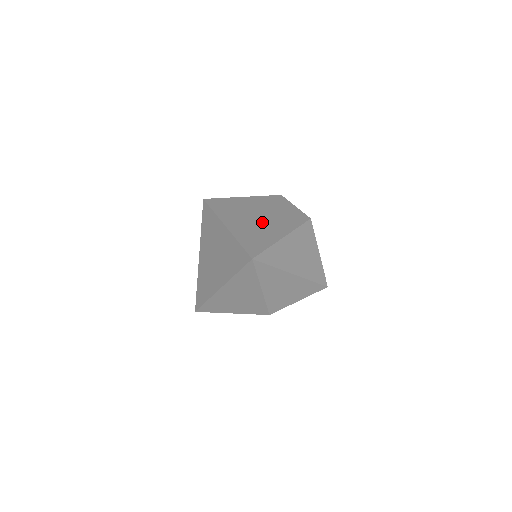
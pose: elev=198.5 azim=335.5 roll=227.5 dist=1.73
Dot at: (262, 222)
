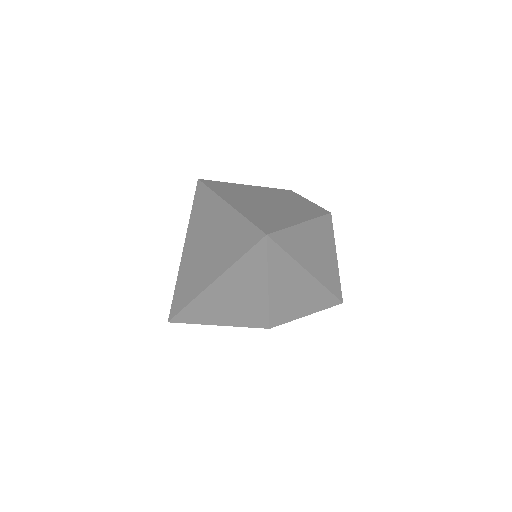
Dot at: (273, 206)
